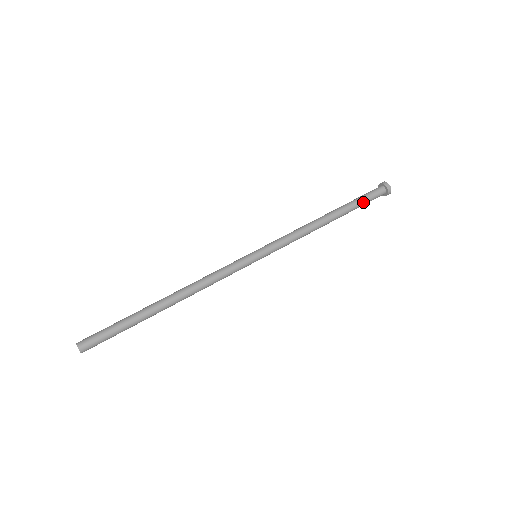
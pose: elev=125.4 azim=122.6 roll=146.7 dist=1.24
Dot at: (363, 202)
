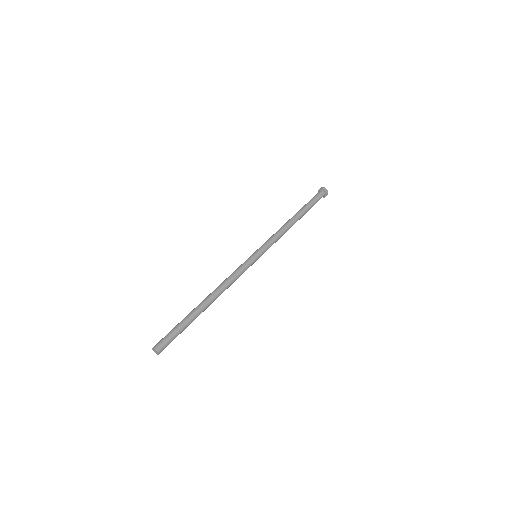
Dot at: occluded
